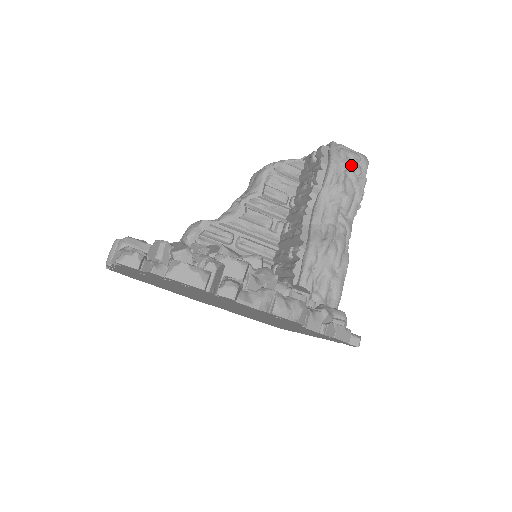
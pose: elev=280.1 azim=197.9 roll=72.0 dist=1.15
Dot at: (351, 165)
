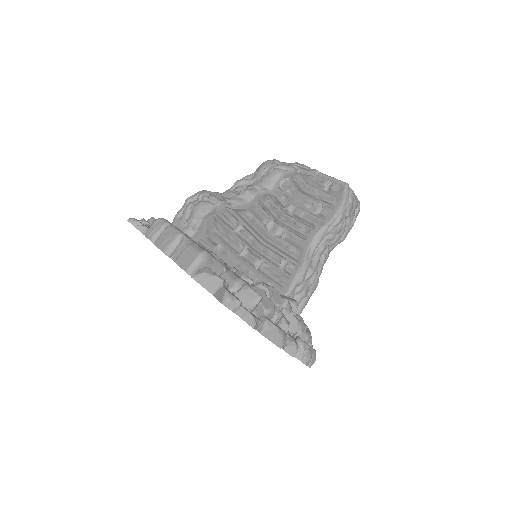
Dot at: (352, 211)
